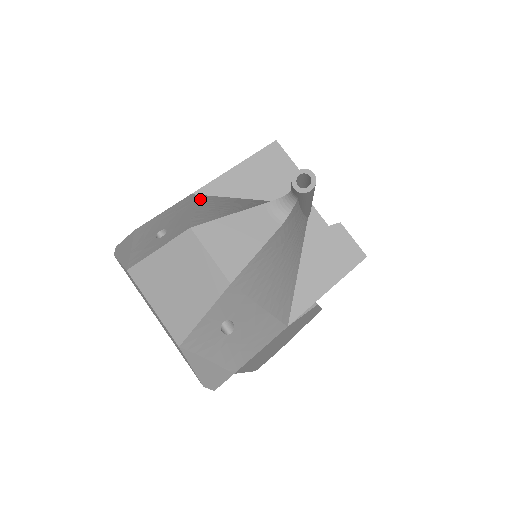
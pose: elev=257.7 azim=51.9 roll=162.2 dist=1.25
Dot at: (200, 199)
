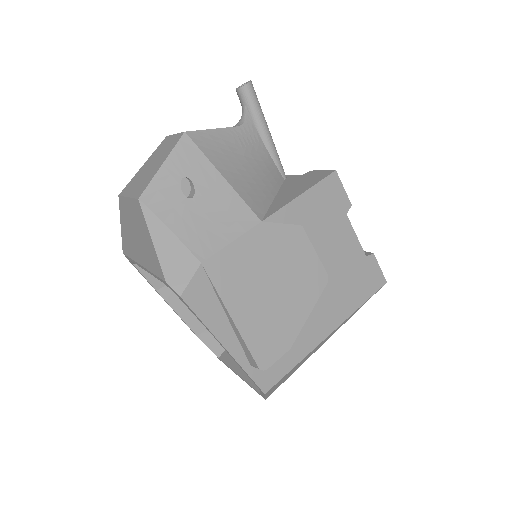
Dot at: occluded
